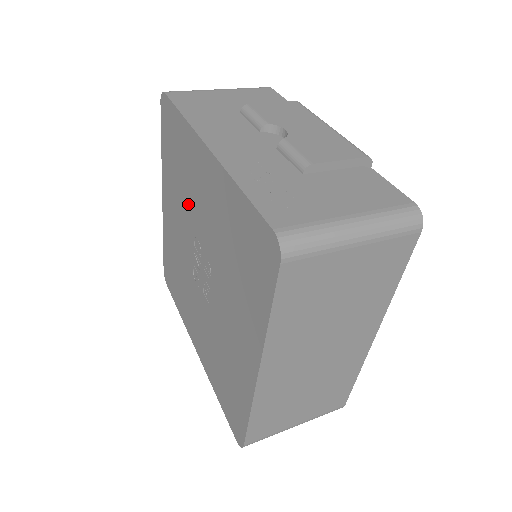
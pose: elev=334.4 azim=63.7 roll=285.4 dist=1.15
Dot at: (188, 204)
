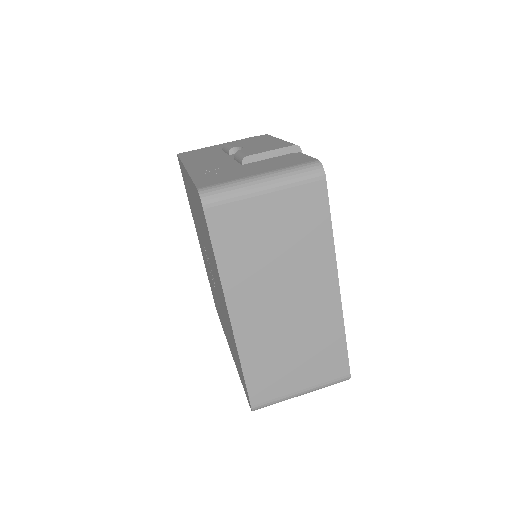
Dot at: (197, 223)
